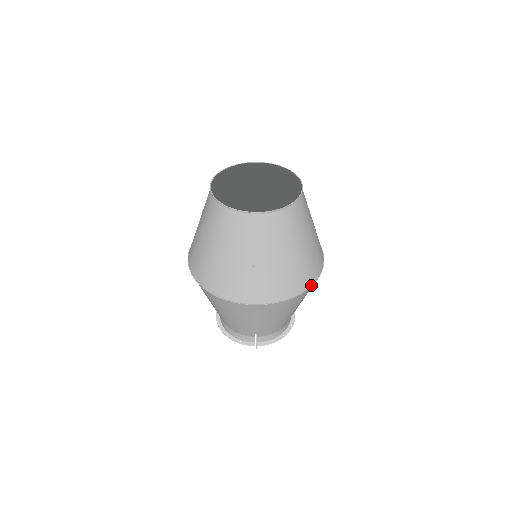
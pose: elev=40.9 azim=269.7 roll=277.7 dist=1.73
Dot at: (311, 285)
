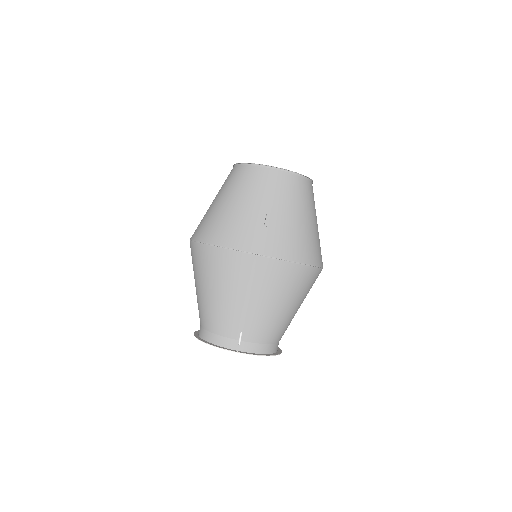
Dot at: (313, 266)
